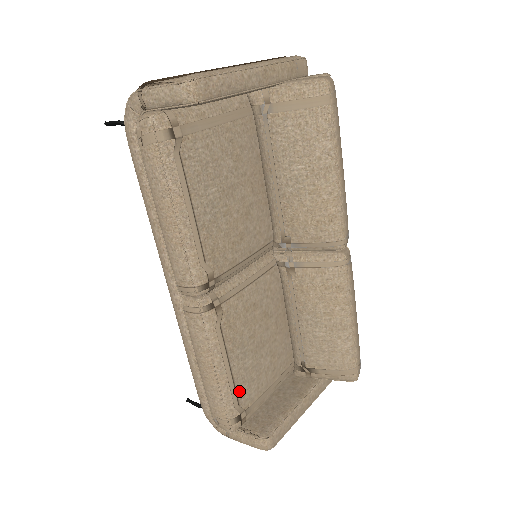
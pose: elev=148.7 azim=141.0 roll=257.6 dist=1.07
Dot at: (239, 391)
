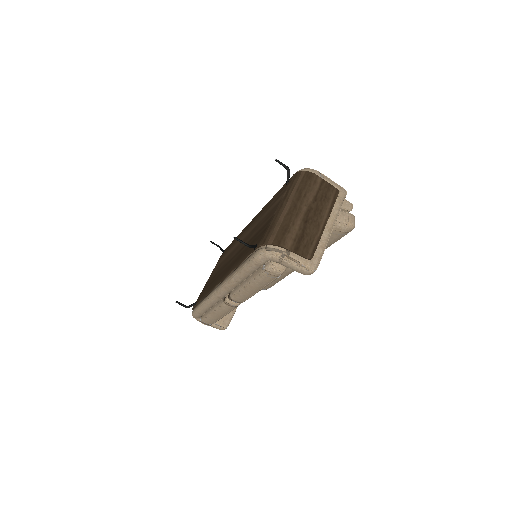
Dot at: occluded
